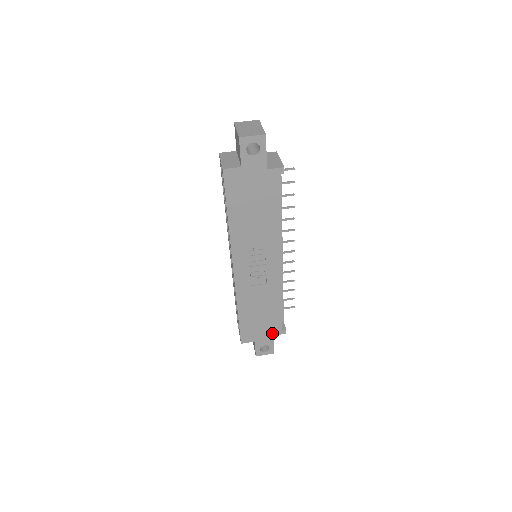
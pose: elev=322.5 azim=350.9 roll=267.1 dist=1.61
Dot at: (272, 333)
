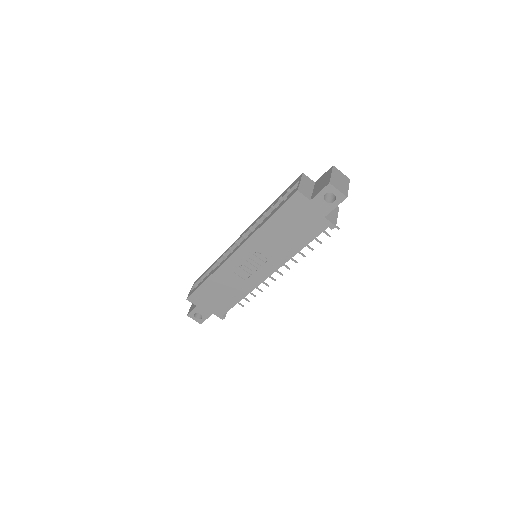
Dot at: (214, 311)
